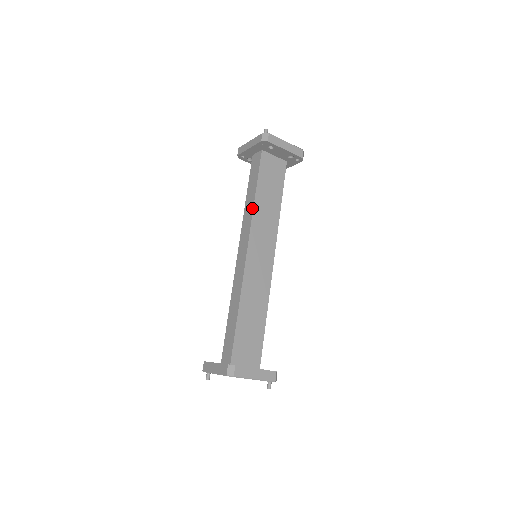
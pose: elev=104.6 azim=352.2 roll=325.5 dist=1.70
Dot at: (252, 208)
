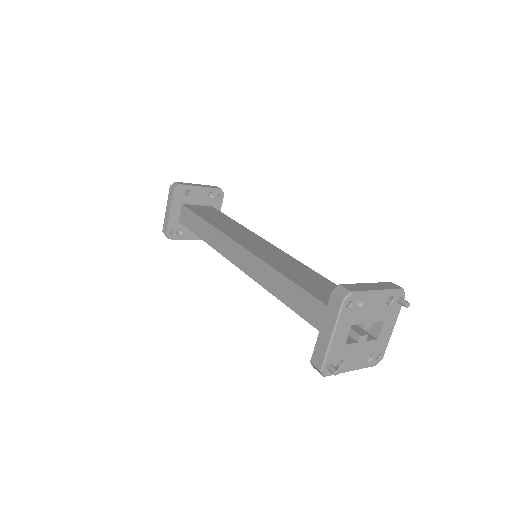
Dot at: (213, 228)
